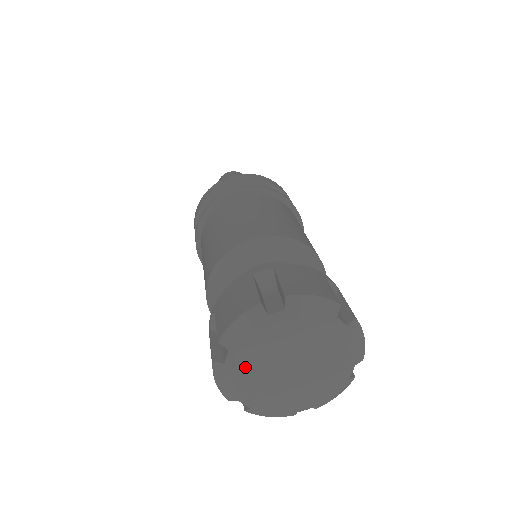
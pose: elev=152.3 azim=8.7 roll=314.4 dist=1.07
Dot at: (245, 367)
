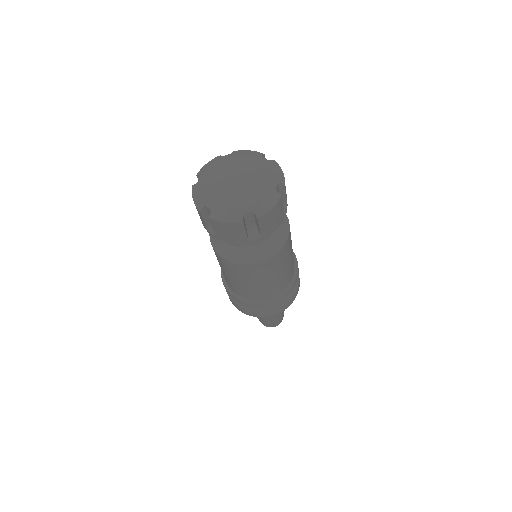
Dot at: (226, 162)
